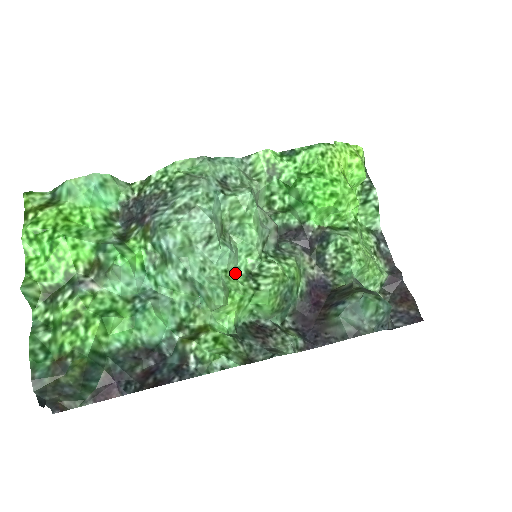
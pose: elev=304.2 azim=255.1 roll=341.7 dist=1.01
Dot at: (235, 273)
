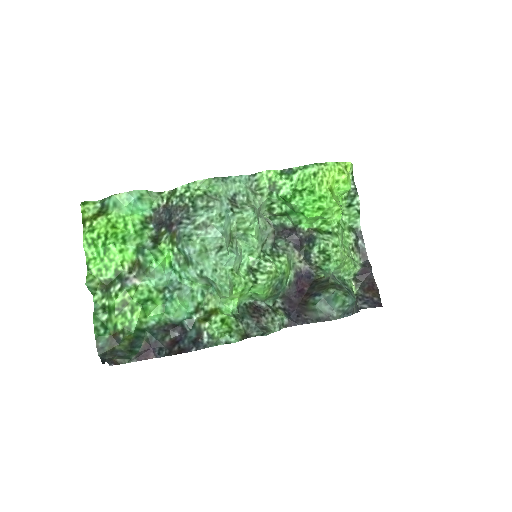
Dot at: (239, 268)
